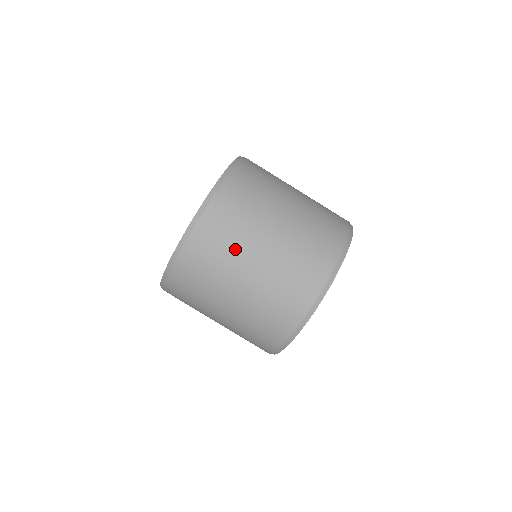
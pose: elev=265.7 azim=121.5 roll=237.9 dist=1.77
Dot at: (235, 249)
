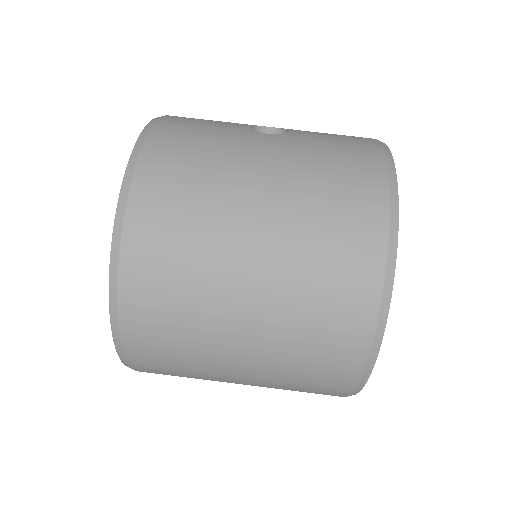
Dot at: (199, 325)
